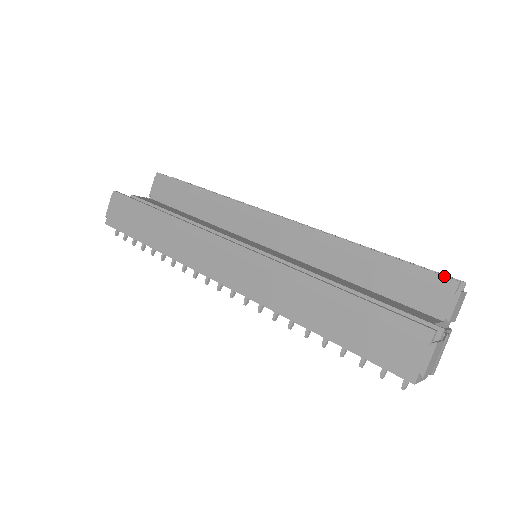
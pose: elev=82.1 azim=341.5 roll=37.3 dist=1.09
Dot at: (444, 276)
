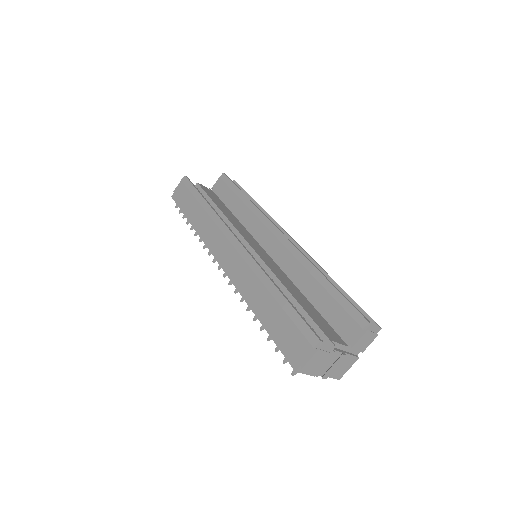
Dot at: (362, 315)
